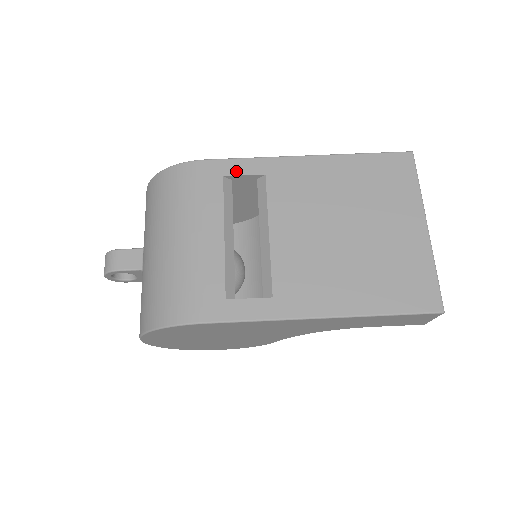
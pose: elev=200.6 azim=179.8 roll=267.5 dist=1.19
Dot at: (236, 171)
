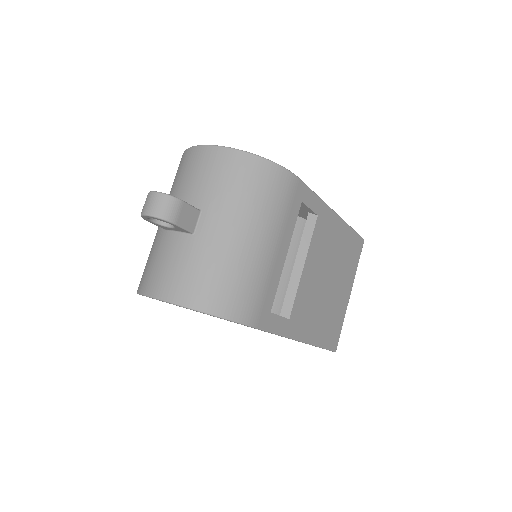
Dot at: (308, 202)
